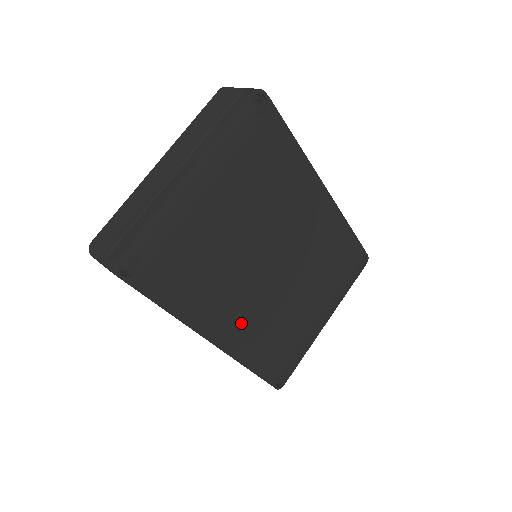
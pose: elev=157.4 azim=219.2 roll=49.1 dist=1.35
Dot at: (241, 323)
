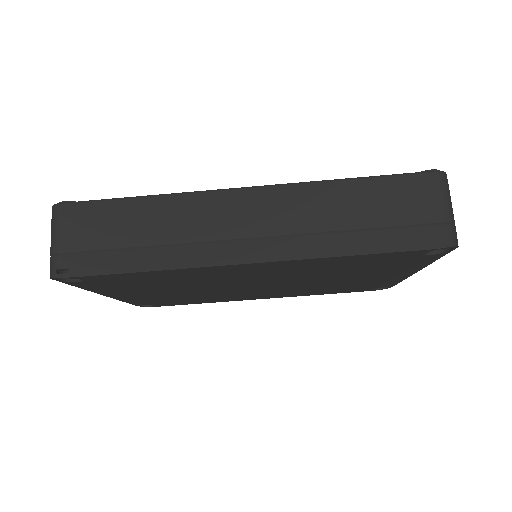
Dot at: (275, 294)
